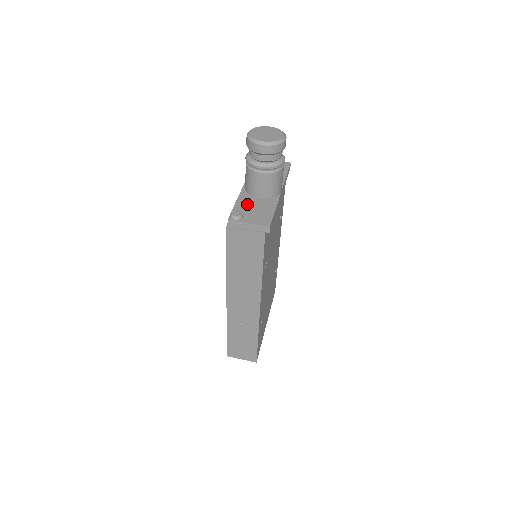
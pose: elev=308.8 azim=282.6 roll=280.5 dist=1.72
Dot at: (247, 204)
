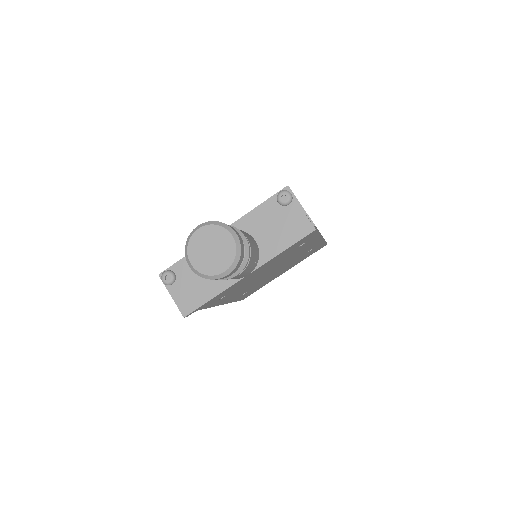
Dot at: occluded
